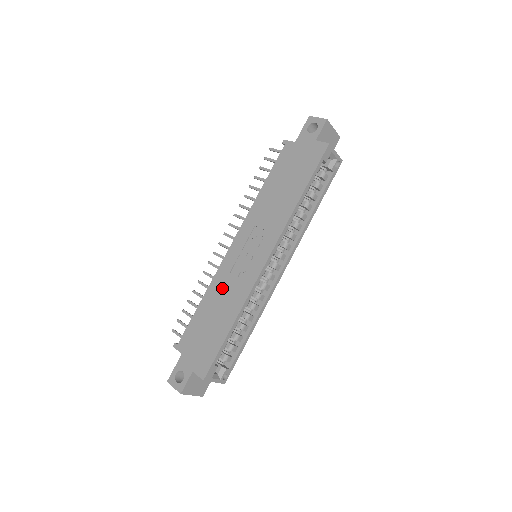
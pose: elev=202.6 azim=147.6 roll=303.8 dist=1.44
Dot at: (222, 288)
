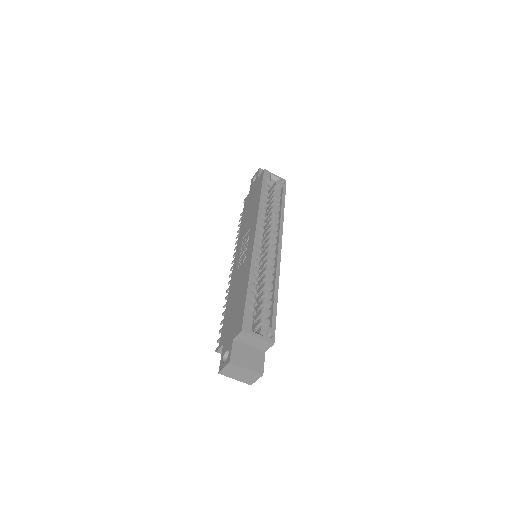
Dot at: (236, 281)
